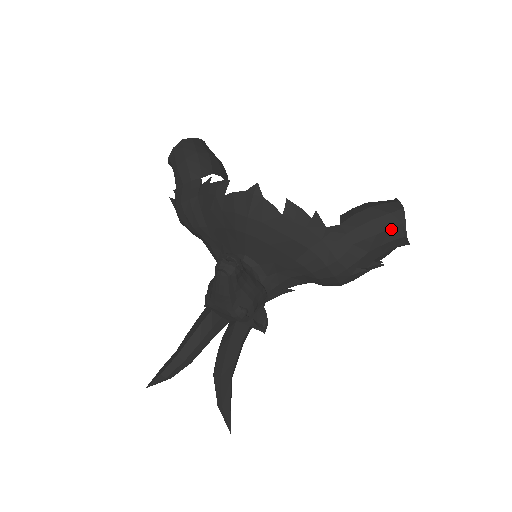
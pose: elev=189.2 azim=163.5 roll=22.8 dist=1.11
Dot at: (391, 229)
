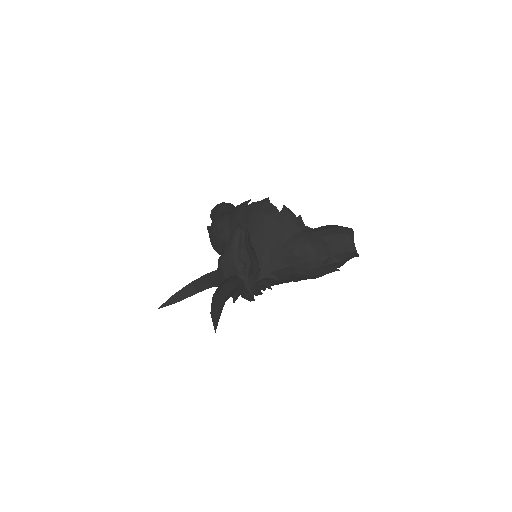
Dot at: (344, 234)
